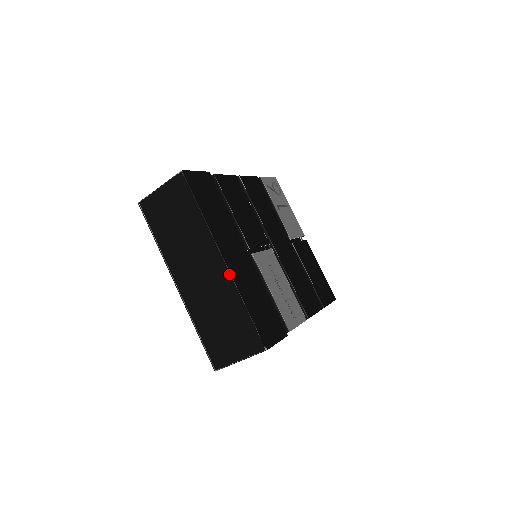
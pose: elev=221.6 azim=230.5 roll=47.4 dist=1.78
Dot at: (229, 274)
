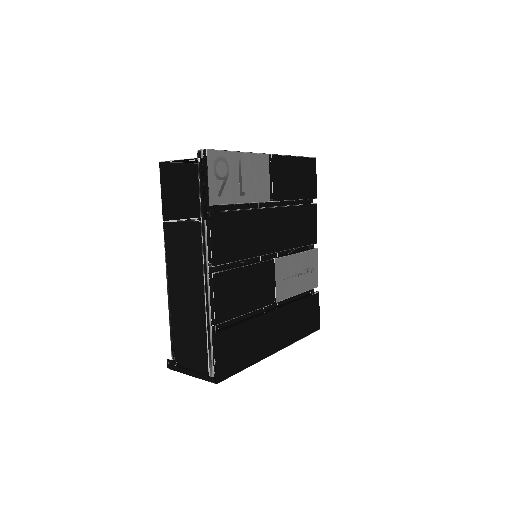
Dot at: occluded
